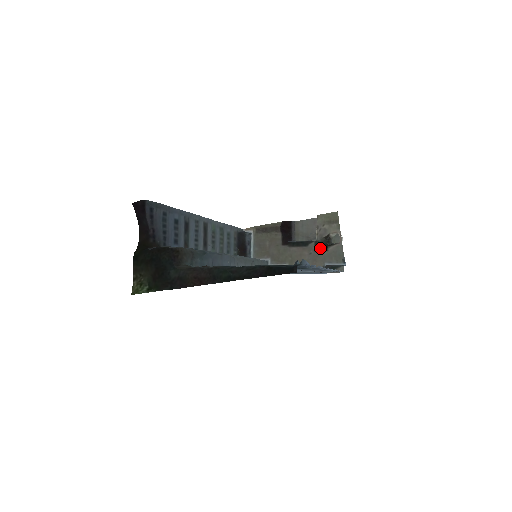
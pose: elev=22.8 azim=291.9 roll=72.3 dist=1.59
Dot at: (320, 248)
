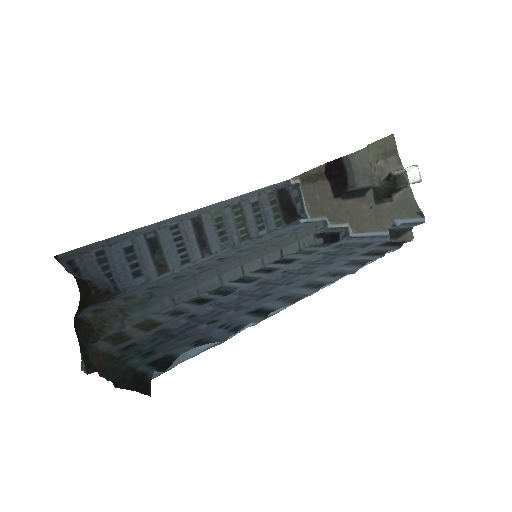
Dot at: (381, 198)
